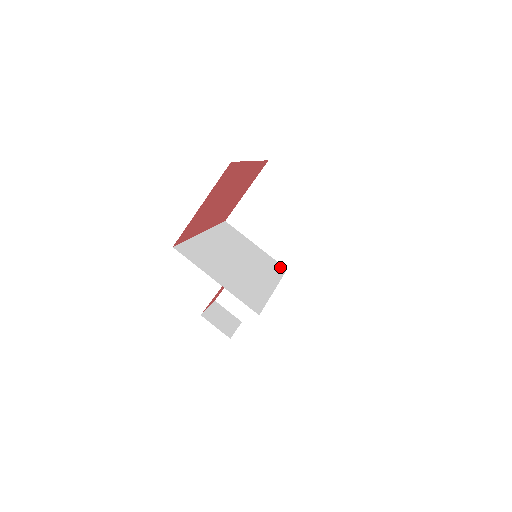
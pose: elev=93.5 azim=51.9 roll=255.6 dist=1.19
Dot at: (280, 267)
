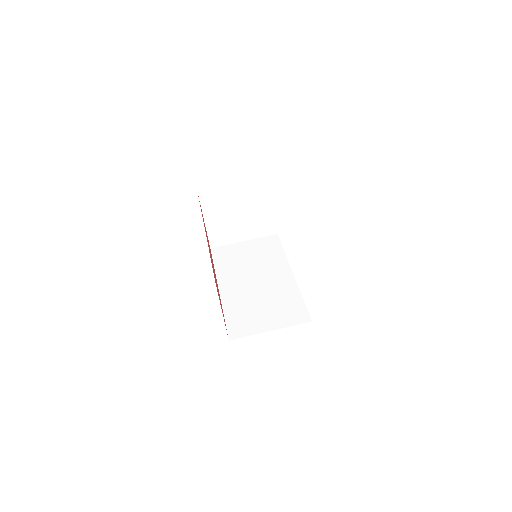
Dot at: (273, 240)
